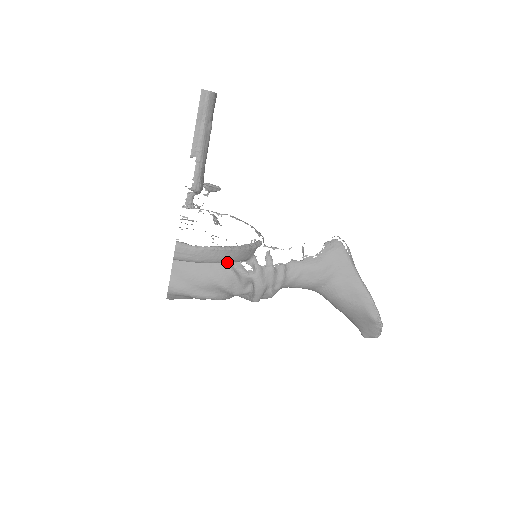
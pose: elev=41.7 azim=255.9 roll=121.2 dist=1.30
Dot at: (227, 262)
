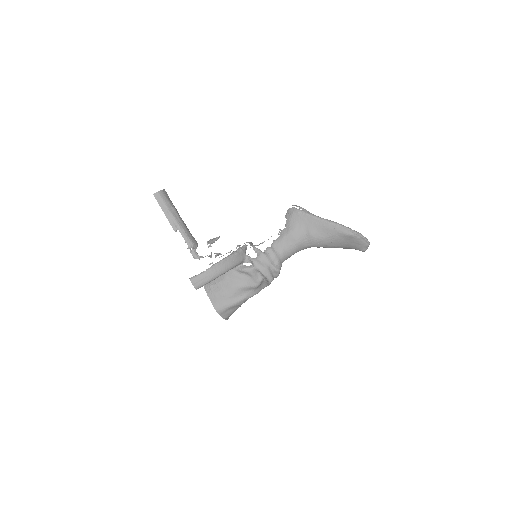
Dot at: (228, 269)
